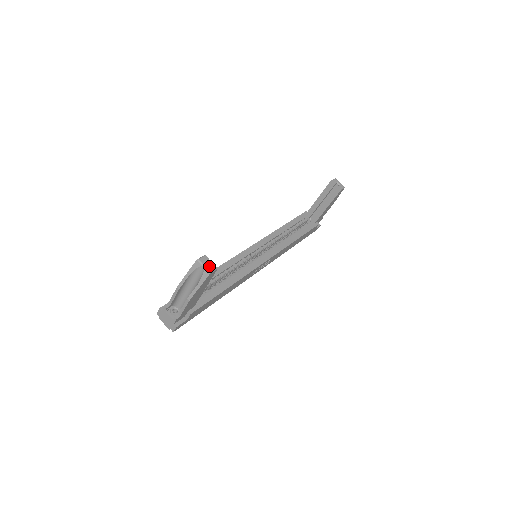
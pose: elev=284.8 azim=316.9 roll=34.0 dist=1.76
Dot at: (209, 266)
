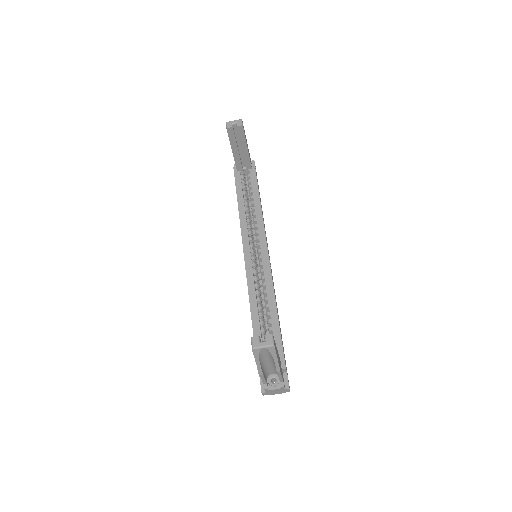
Dot at: (266, 341)
